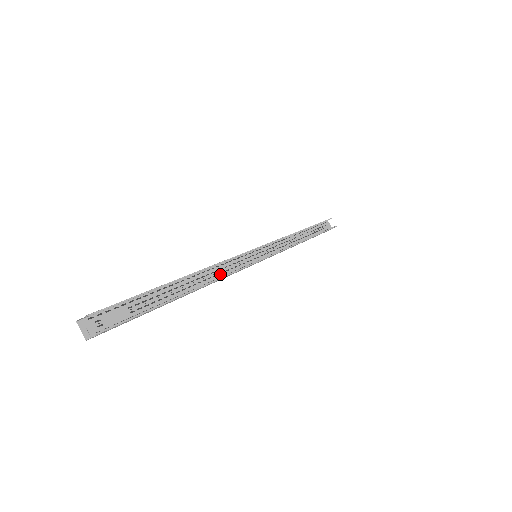
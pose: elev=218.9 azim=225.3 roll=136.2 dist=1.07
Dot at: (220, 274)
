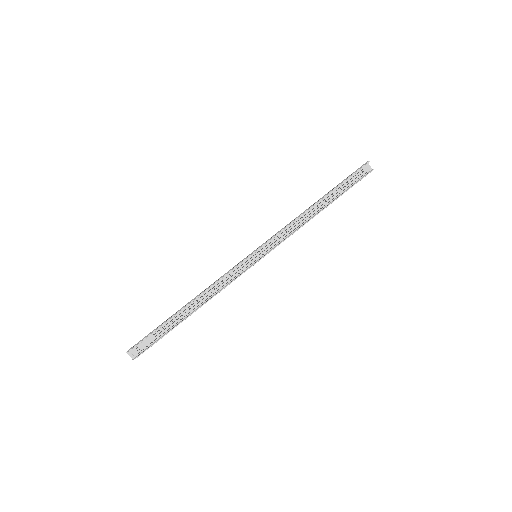
Dot at: (220, 285)
